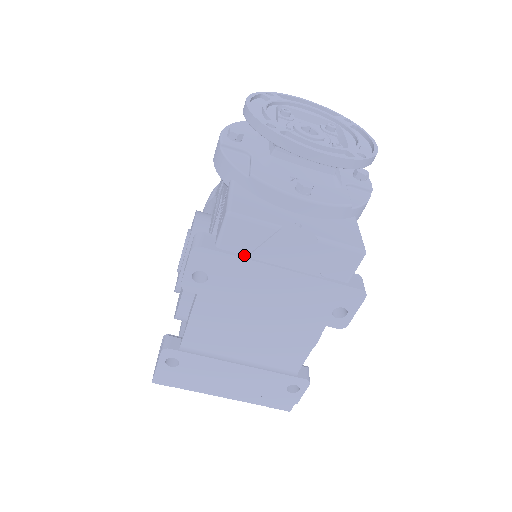
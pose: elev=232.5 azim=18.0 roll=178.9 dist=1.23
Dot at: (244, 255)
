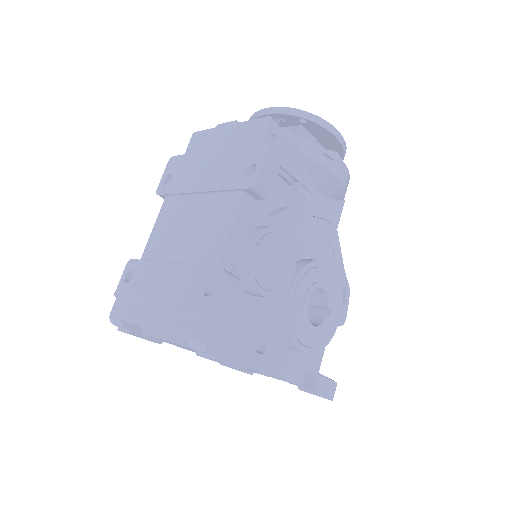
Dot at: (196, 154)
